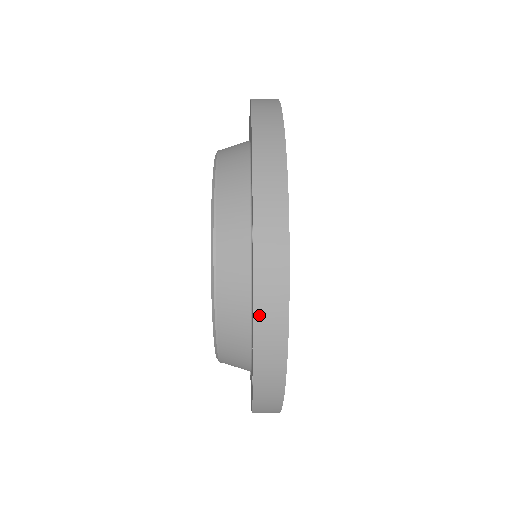
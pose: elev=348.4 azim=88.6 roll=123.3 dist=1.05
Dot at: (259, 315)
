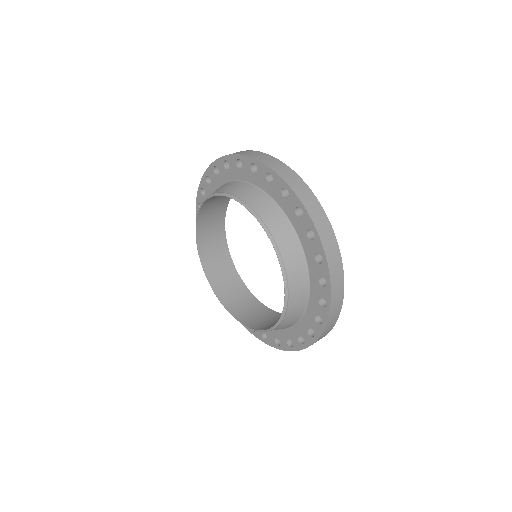
Dot at: (329, 321)
